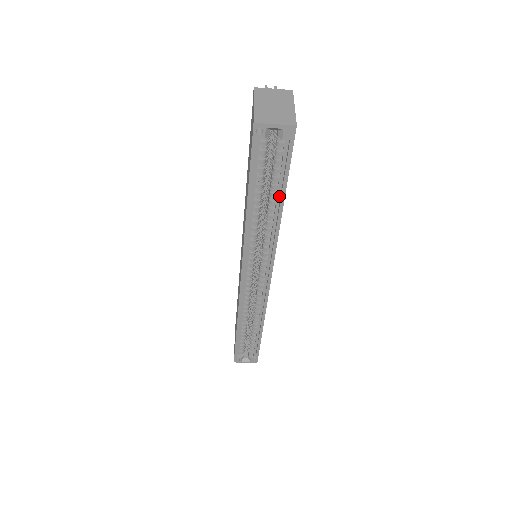
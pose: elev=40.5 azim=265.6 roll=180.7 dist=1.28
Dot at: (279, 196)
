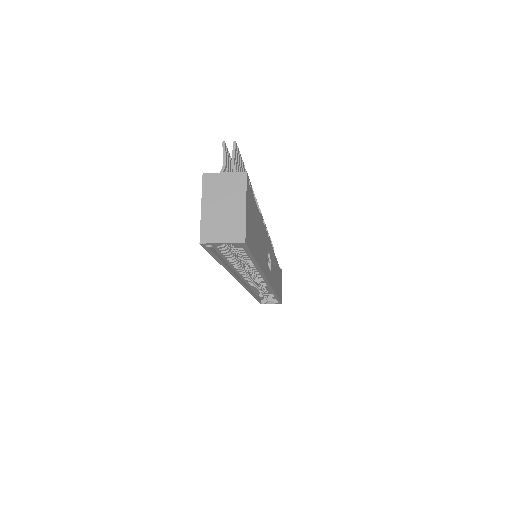
Dot at: occluded
